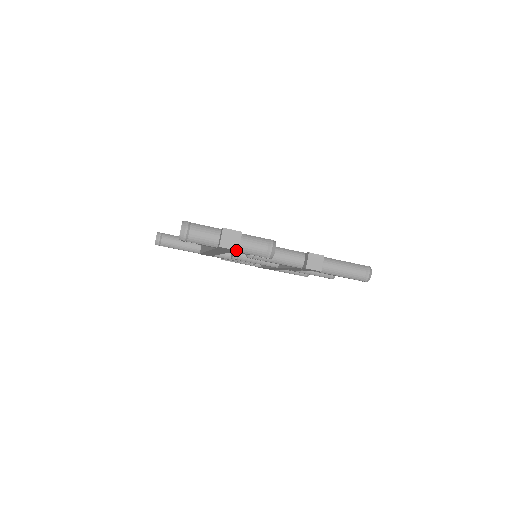
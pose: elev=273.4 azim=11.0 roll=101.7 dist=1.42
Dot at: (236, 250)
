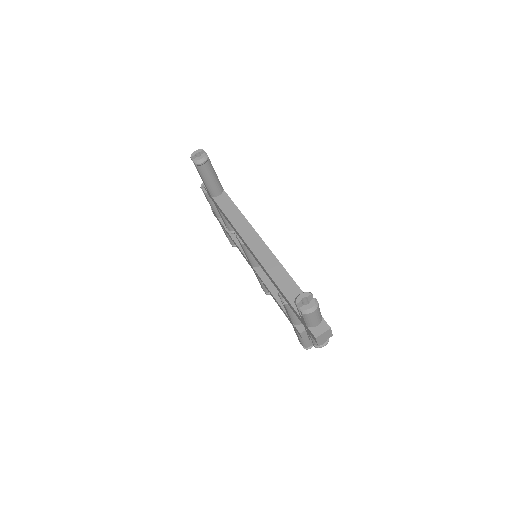
Dot at: (318, 344)
